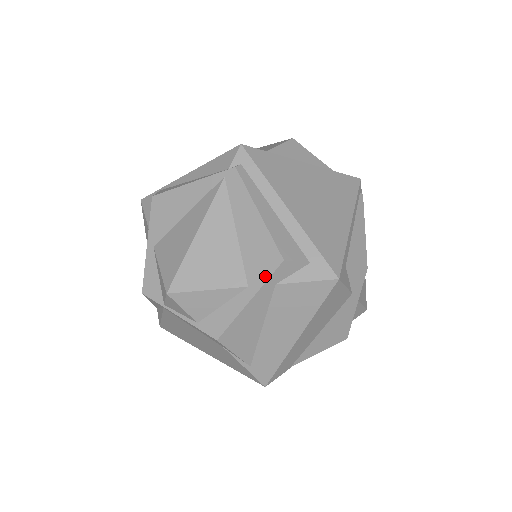
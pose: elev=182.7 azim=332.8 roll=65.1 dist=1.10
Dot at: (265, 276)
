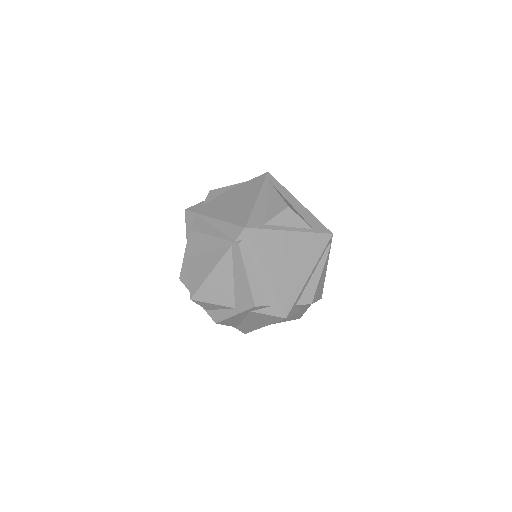
Dot at: (244, 308)
